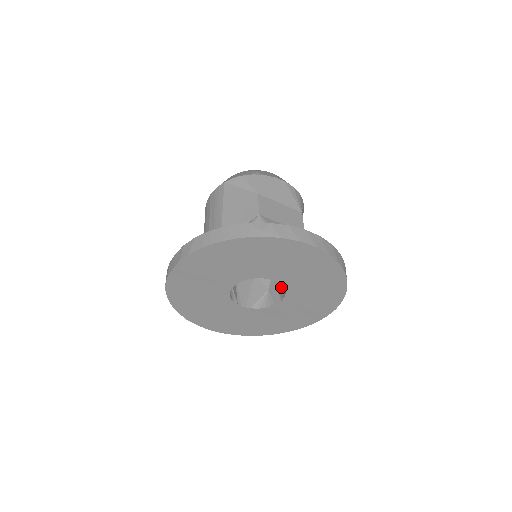
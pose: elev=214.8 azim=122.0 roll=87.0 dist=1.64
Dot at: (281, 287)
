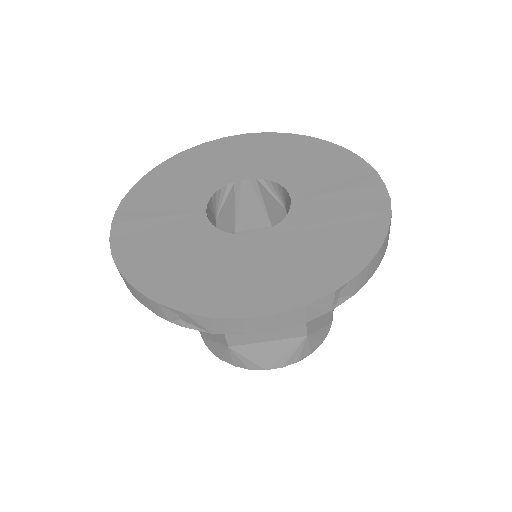
Dot at: occluded
